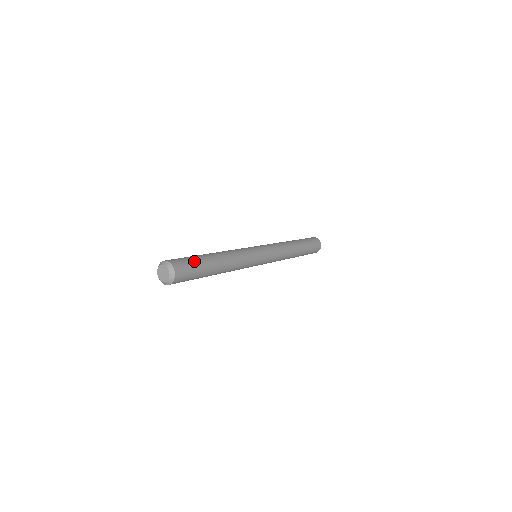
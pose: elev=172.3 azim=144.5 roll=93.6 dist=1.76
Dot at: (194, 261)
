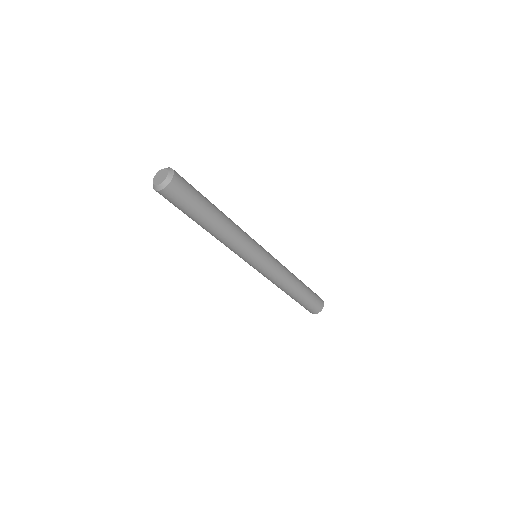
Dot at: occluded
